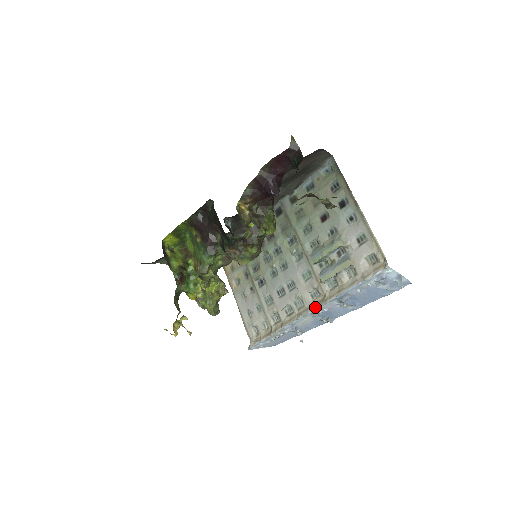
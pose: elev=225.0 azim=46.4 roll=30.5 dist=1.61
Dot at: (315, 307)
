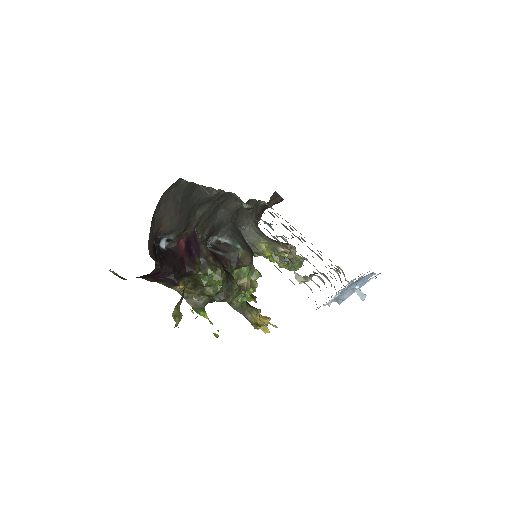
Dot at: occluded
